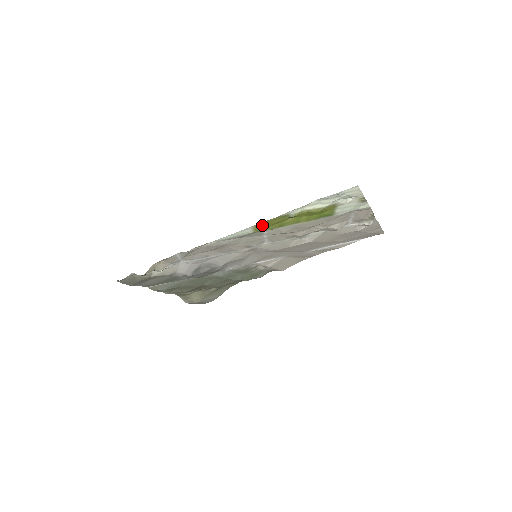
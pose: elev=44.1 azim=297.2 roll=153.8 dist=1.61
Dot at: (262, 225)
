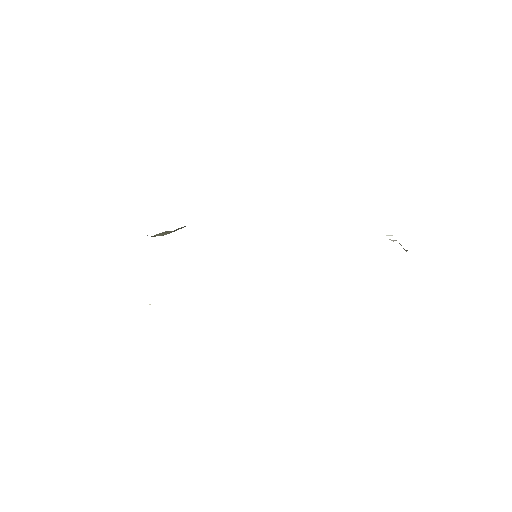
Dot at: occluded
